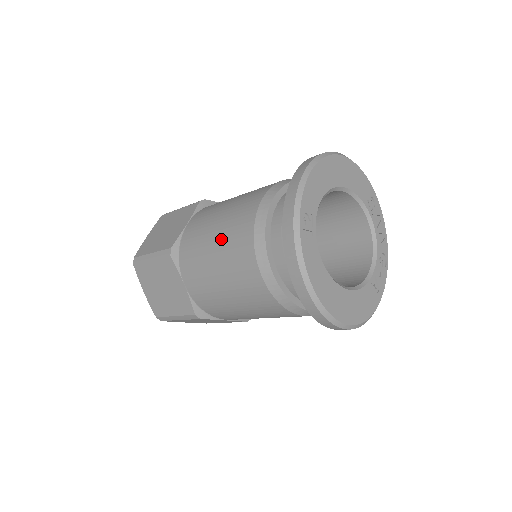
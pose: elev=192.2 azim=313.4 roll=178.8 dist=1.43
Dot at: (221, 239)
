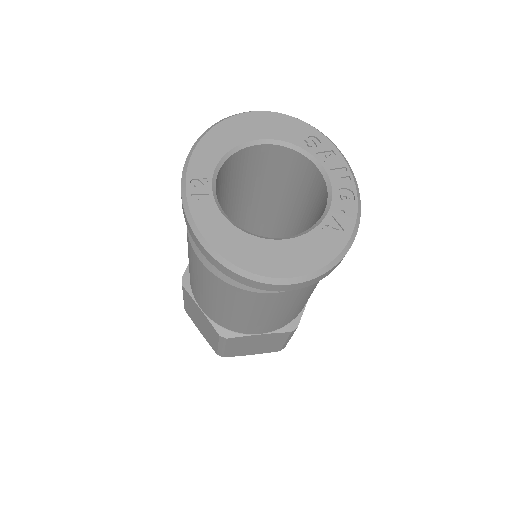
Dot at: occluded
